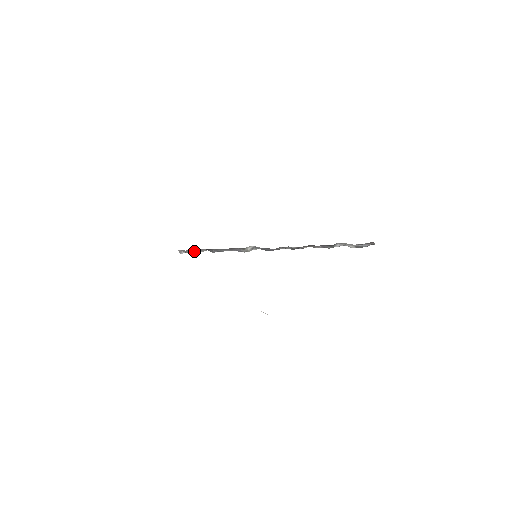
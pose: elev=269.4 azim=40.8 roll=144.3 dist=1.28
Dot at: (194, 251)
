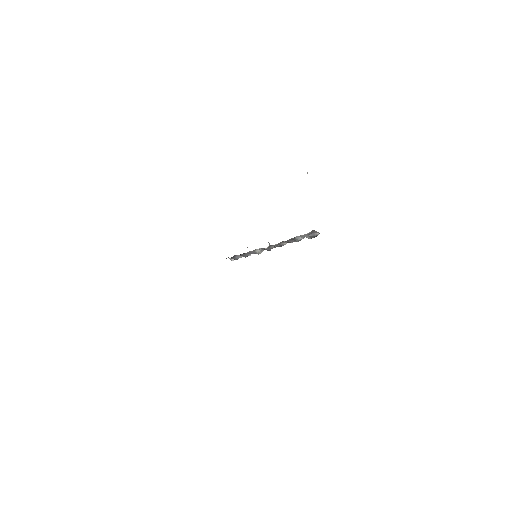
Dot at: (235, 258)
